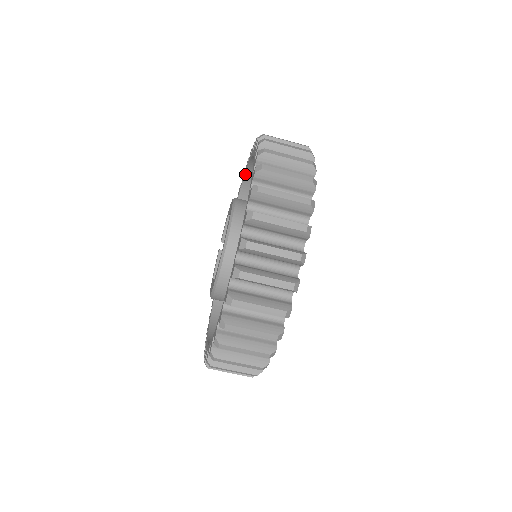
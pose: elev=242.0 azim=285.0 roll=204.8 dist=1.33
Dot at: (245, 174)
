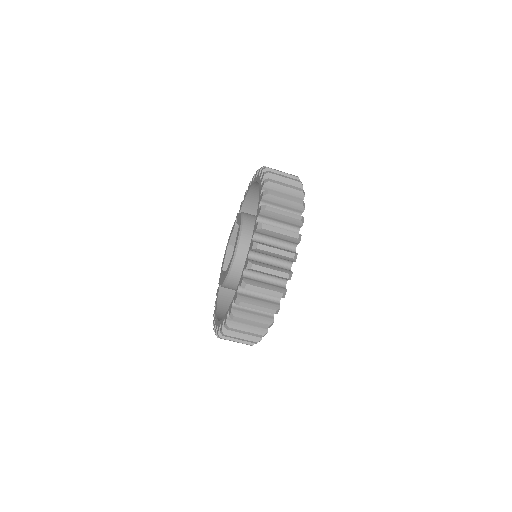
Dot at: occluded
